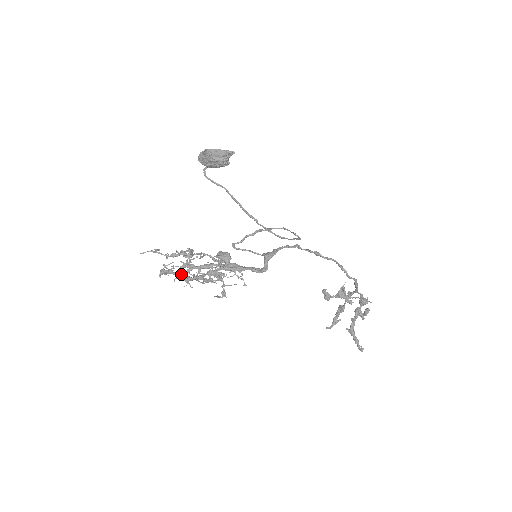
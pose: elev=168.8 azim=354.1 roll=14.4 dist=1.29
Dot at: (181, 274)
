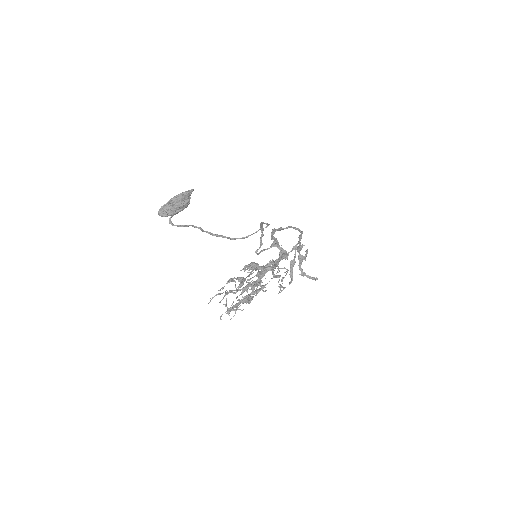
Dot at: (248, 298)
